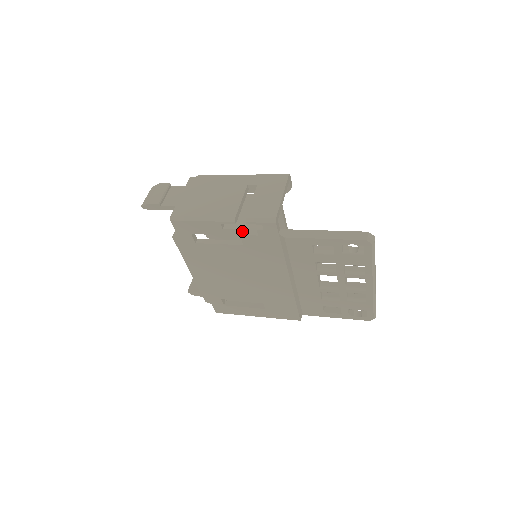
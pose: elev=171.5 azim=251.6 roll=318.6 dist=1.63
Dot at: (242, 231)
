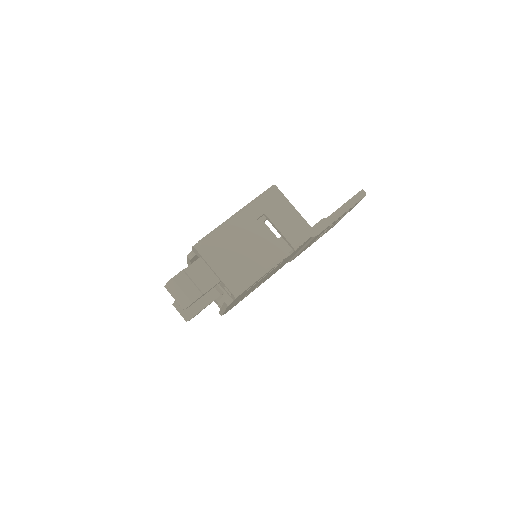
Dot at: occluded
